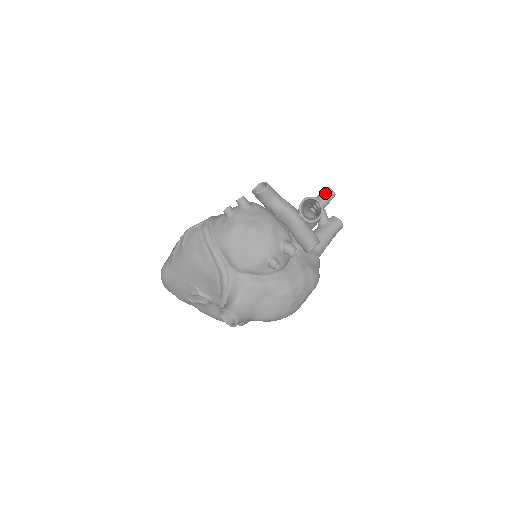
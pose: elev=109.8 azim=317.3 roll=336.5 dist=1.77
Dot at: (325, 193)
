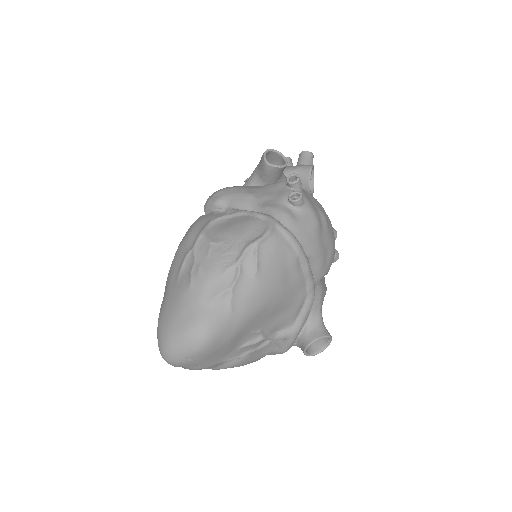
Dot at: (311, 159)
